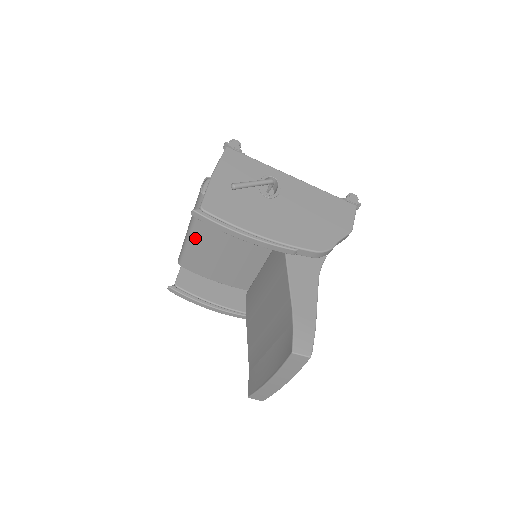
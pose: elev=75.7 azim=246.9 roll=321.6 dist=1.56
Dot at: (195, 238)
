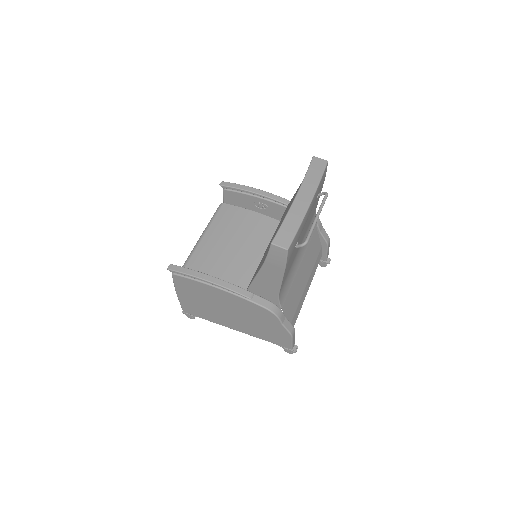
Dot at: (205, 240)
